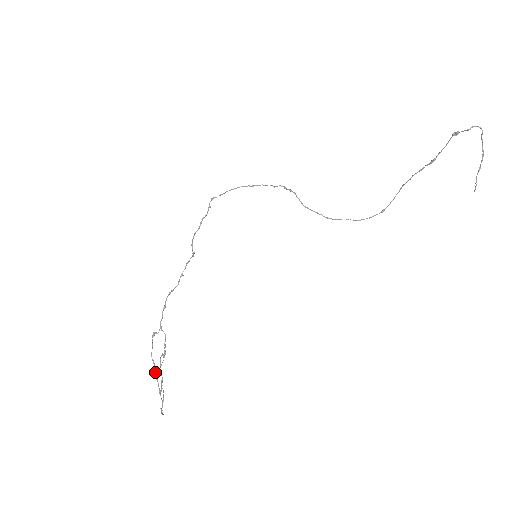
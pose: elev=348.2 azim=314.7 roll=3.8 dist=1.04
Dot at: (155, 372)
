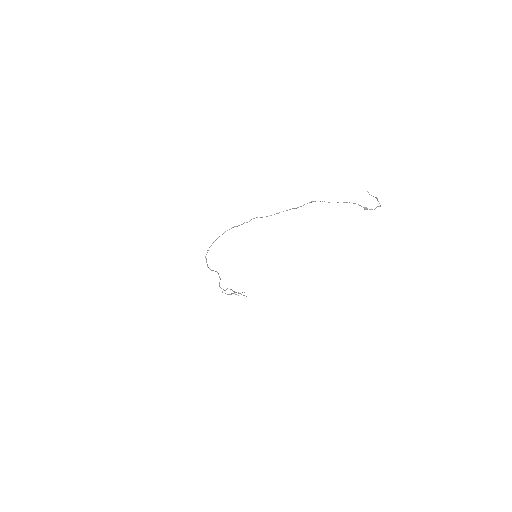
Dot at: occluded
